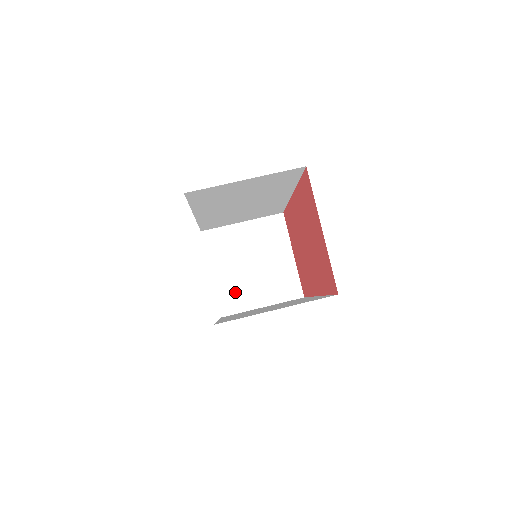
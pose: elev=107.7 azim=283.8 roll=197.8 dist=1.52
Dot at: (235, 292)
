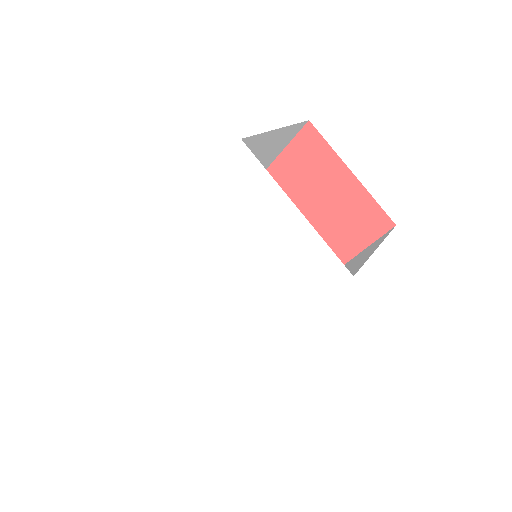
Dot at: occluded
